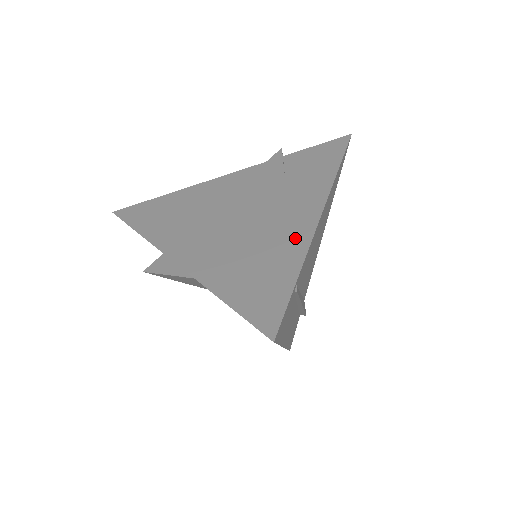
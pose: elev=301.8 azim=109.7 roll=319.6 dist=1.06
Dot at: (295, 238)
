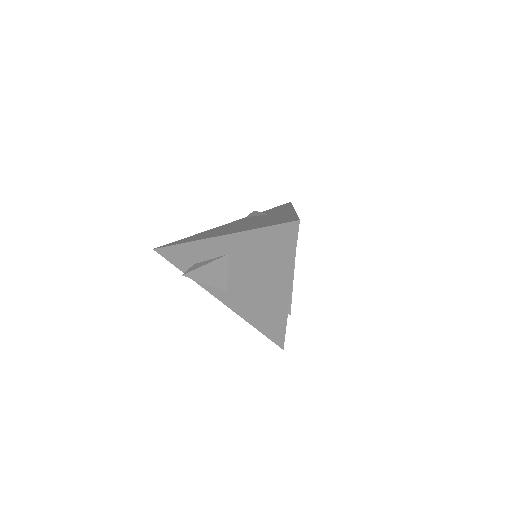
Dot at: (286, 214)
